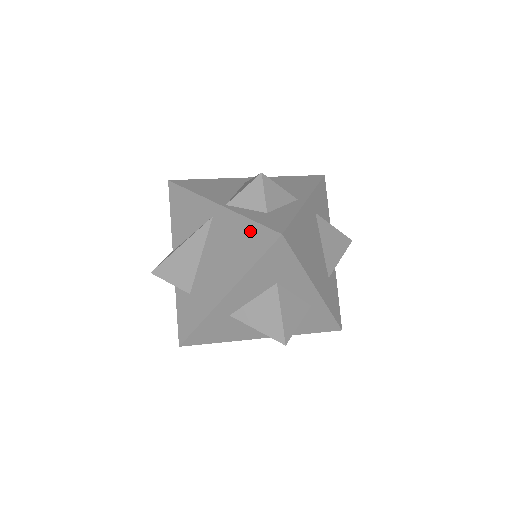
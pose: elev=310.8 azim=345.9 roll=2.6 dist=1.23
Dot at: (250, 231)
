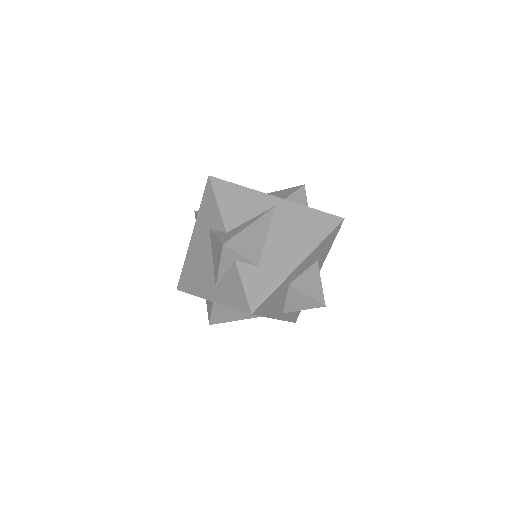
Dot at: (317, 216)
